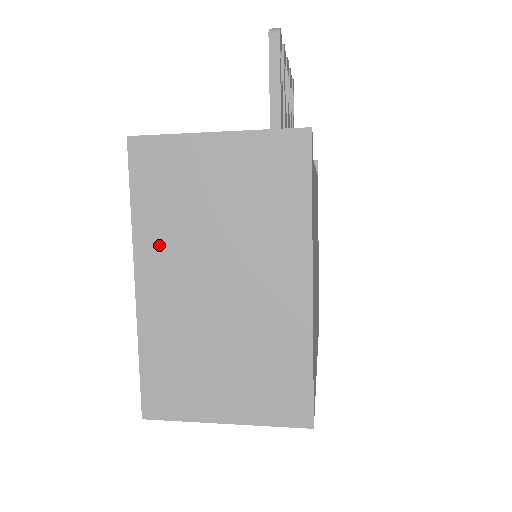
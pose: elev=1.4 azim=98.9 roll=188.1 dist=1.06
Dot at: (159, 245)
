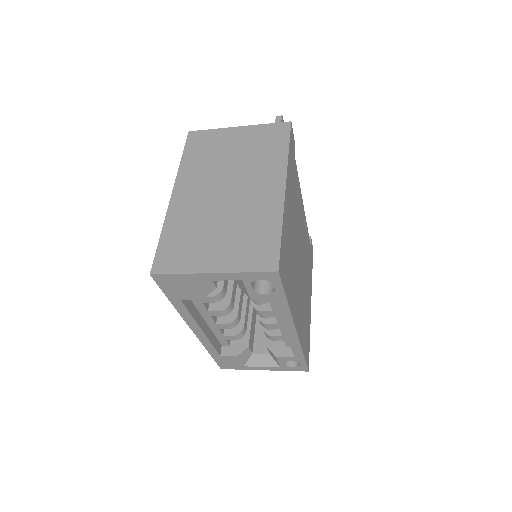
Dot at: (193, 175)
